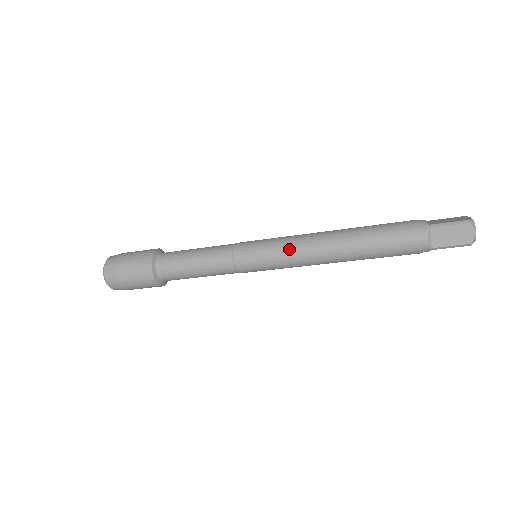
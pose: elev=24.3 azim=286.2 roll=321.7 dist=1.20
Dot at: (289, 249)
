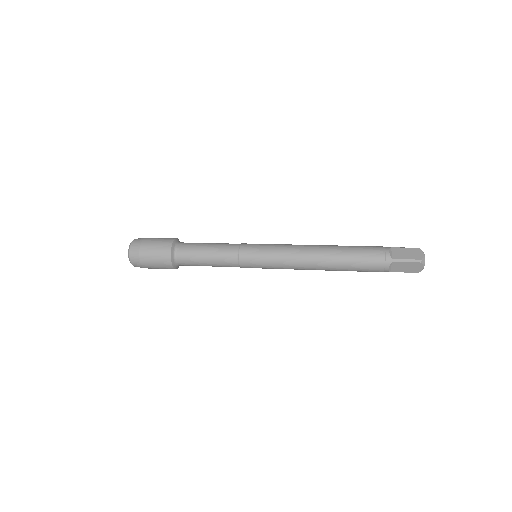
Dot at: (284, 262)
